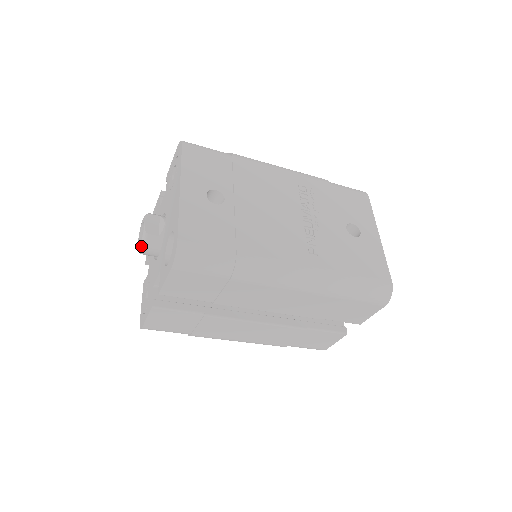
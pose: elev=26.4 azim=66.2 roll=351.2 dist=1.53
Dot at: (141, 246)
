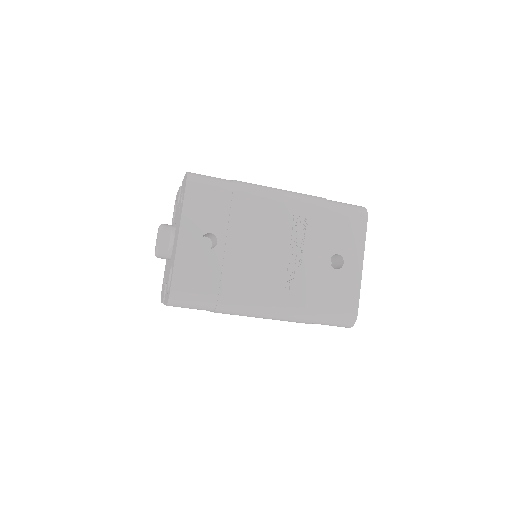
Dot at: (155, 255)
